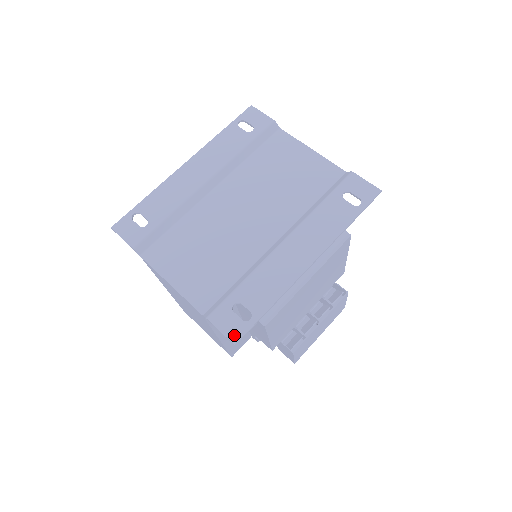
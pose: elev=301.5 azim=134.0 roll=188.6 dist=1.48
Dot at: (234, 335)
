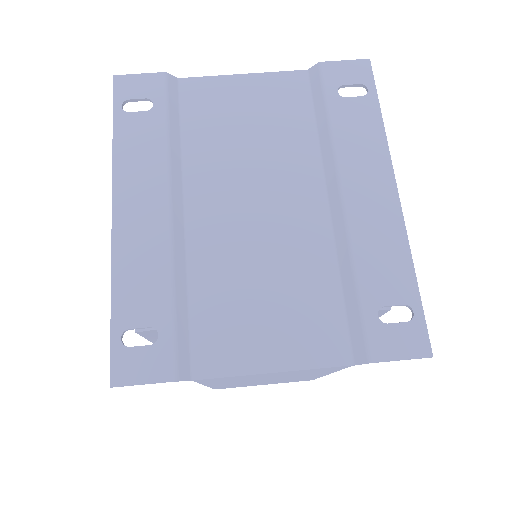
Dot at: (419, 347)
